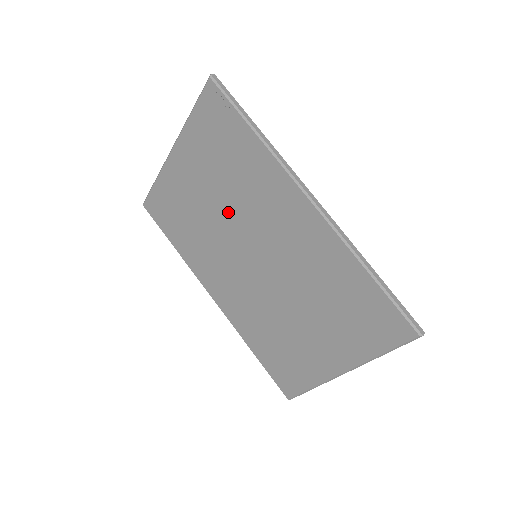
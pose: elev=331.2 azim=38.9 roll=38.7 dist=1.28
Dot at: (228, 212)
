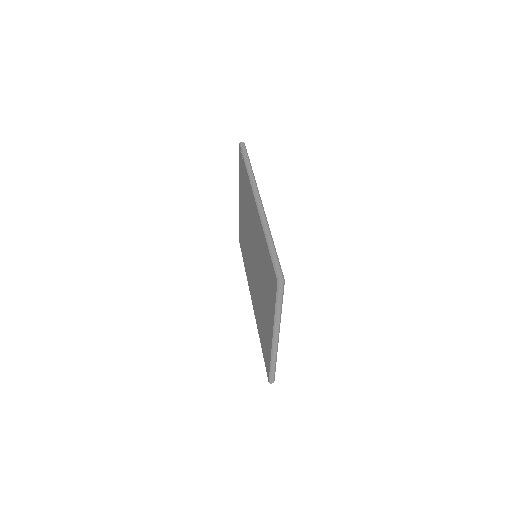
Dot at: occluded
